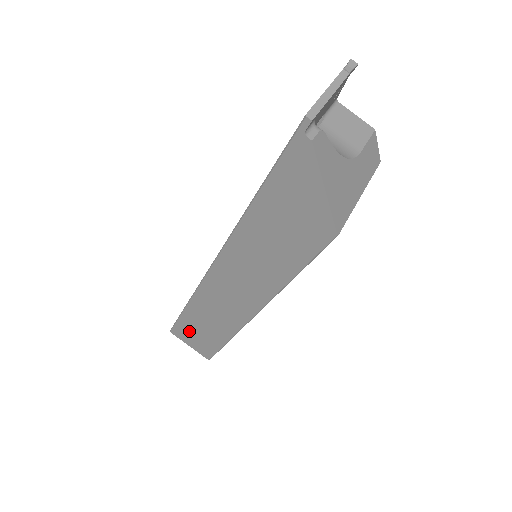
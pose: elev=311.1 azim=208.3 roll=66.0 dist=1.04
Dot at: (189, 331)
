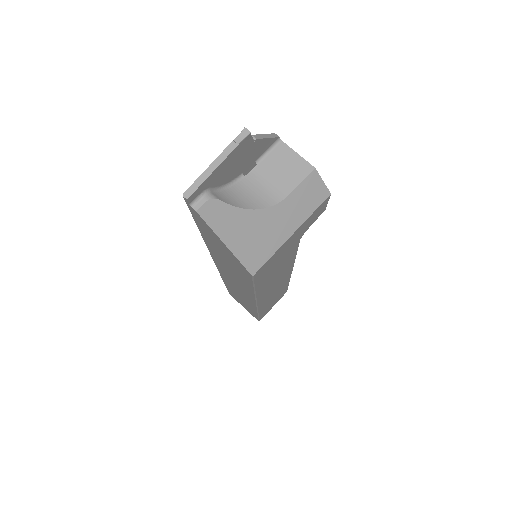
Dot at: (237, 298)
